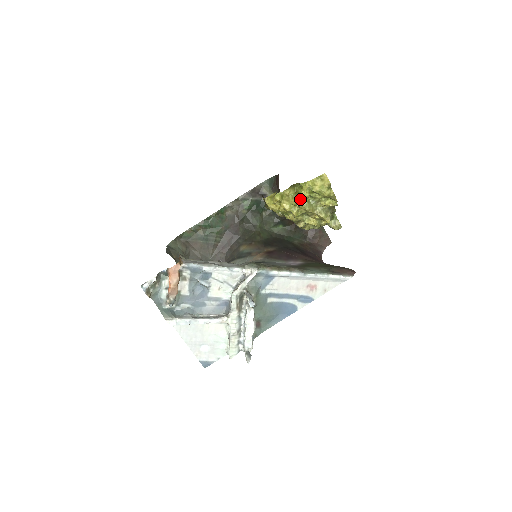
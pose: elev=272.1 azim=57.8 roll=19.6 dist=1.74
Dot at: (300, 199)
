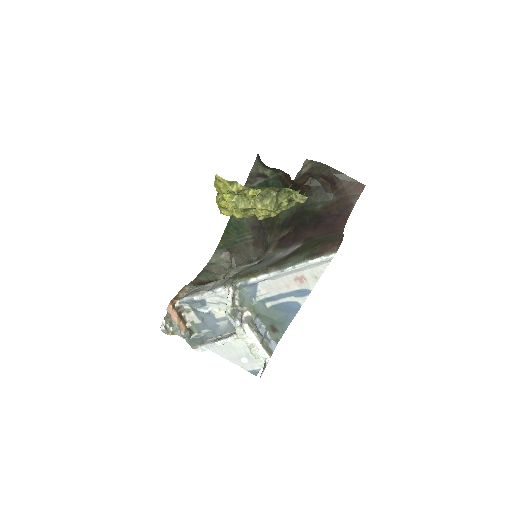
Dot at: (226, 203)
